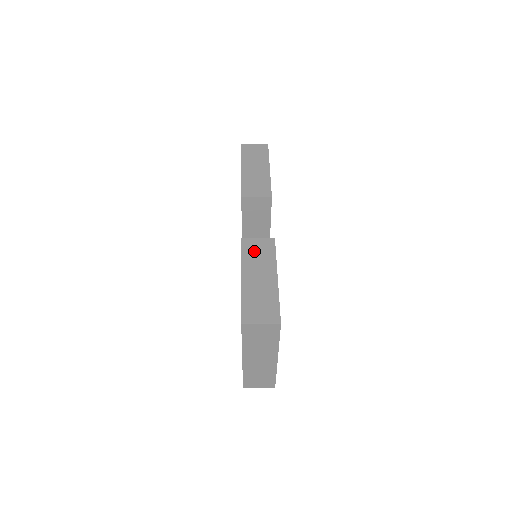
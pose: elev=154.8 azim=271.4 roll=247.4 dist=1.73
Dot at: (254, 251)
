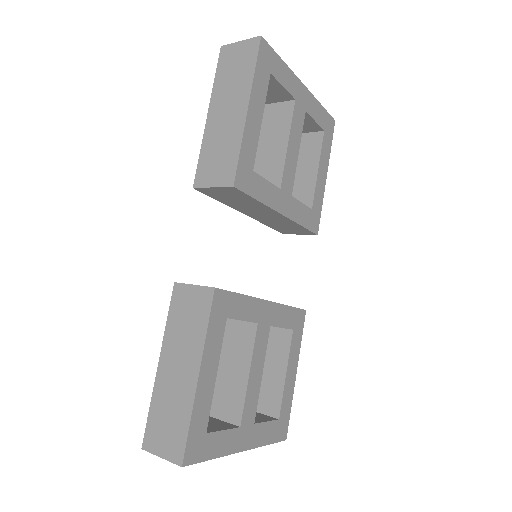
Dot at: (183, 313)
